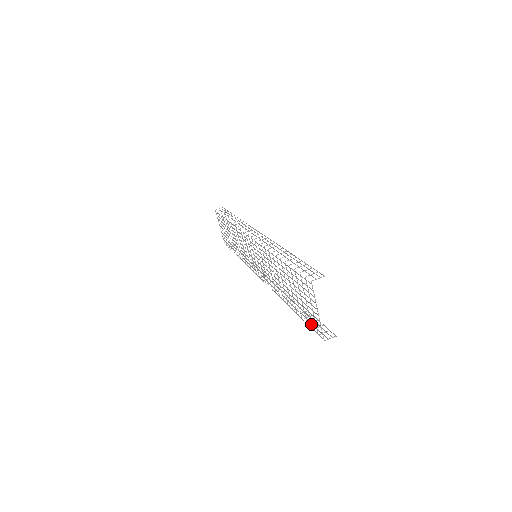
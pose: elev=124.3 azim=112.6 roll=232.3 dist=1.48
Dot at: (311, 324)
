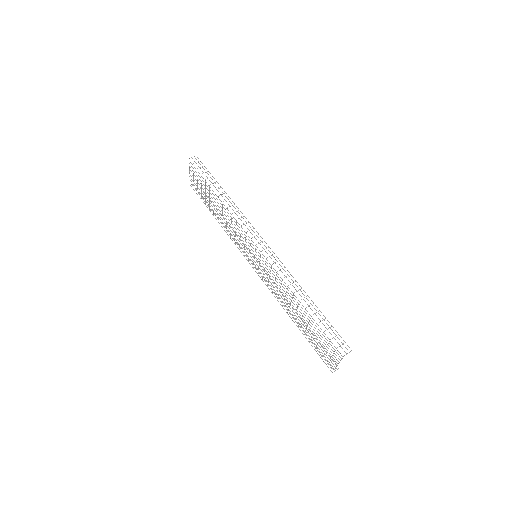
Dot at: (321, 356)
